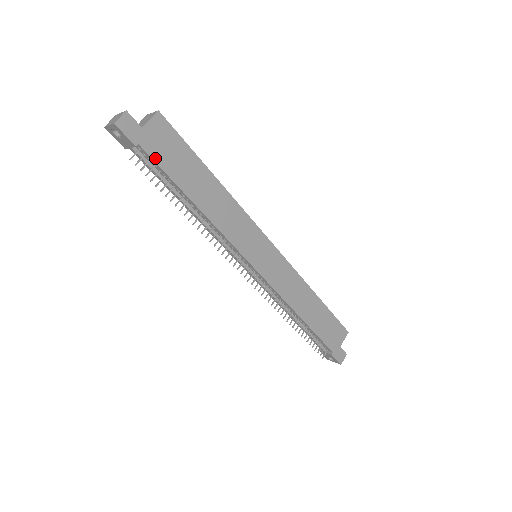
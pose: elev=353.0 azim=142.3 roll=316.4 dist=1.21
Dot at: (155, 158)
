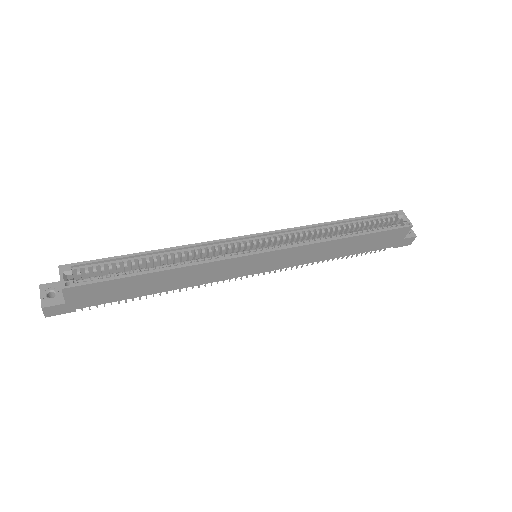
Dot at: (97, 303)
